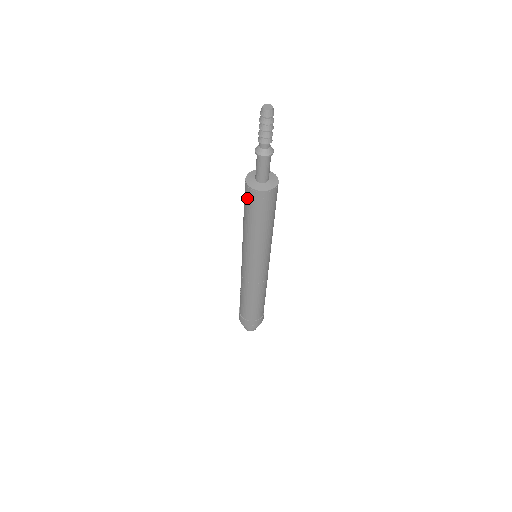
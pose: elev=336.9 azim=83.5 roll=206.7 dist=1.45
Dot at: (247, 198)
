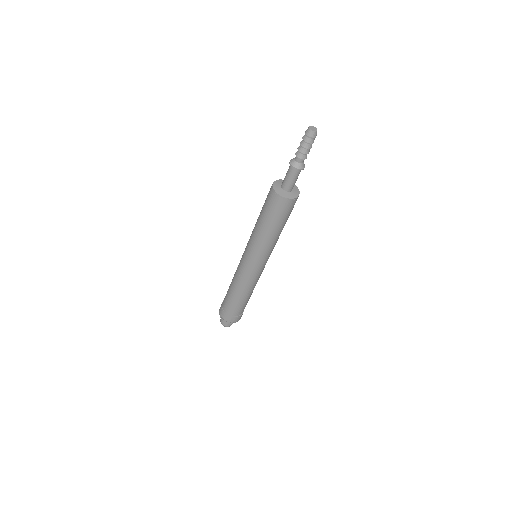
Dot at: (270, 202)
